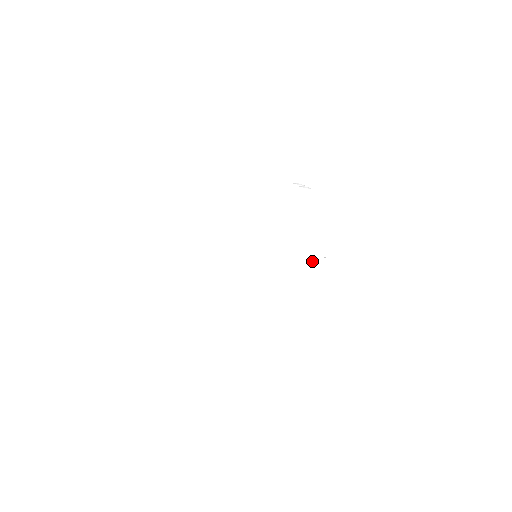
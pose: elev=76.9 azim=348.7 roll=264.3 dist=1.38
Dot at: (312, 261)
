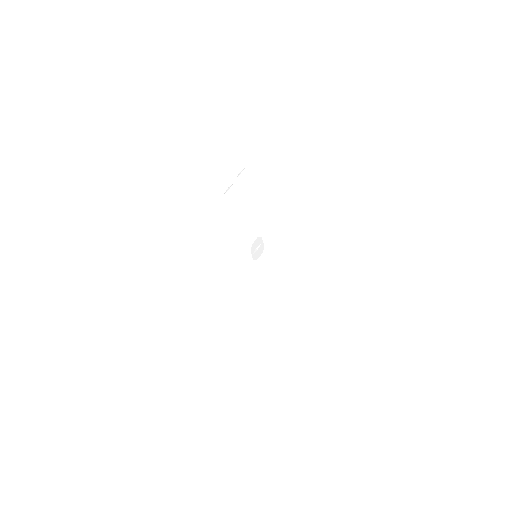
Dot at: (255, 256)
